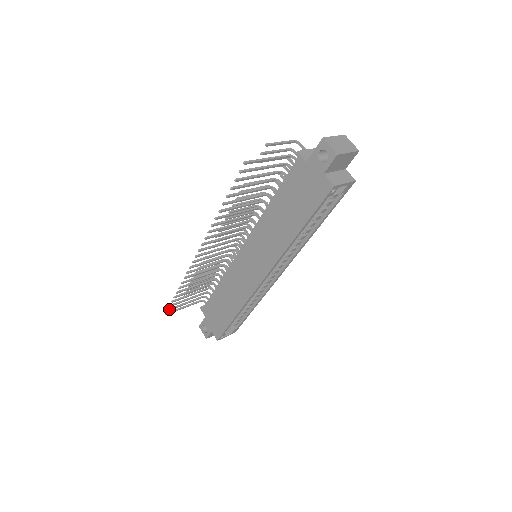
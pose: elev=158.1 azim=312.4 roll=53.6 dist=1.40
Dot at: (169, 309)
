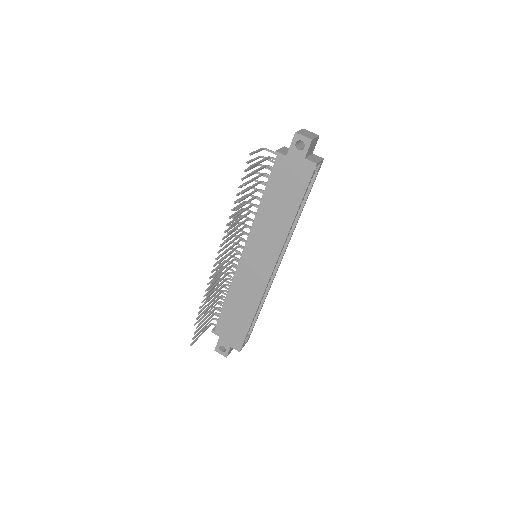
Dot at: (193, 338)
